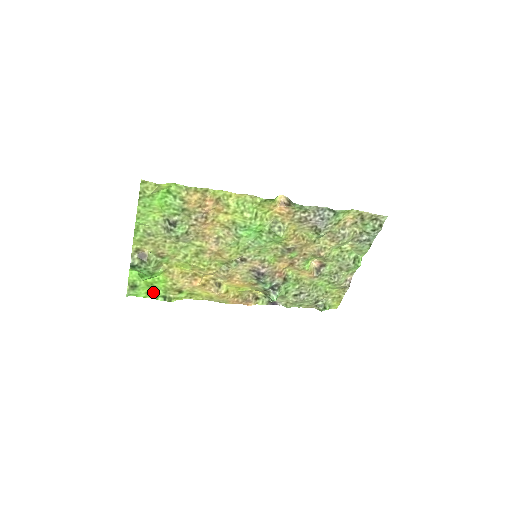
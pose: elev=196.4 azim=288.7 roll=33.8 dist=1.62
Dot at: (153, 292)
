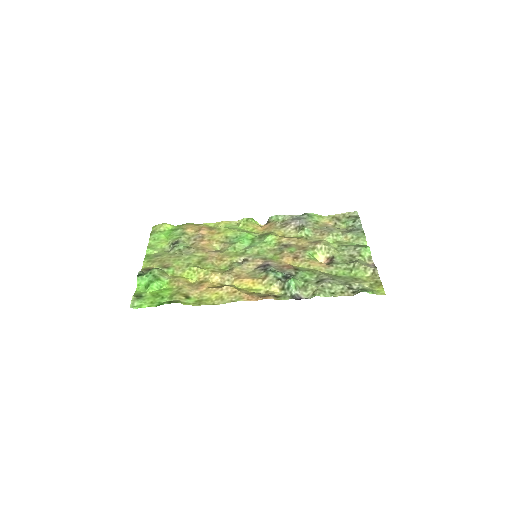
Dot at: (158, 301)
